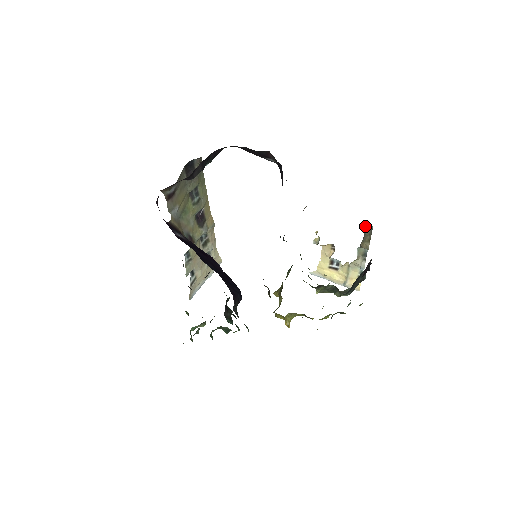
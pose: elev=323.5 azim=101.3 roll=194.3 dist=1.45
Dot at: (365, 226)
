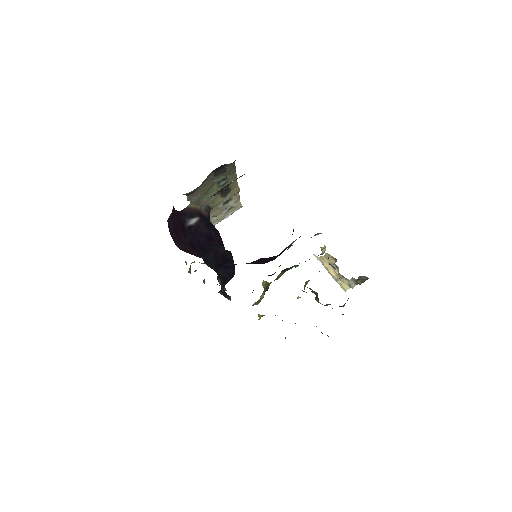
Dot at: (362, 276)
